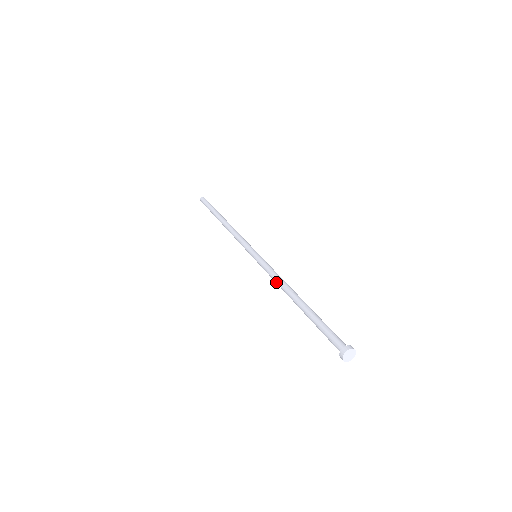
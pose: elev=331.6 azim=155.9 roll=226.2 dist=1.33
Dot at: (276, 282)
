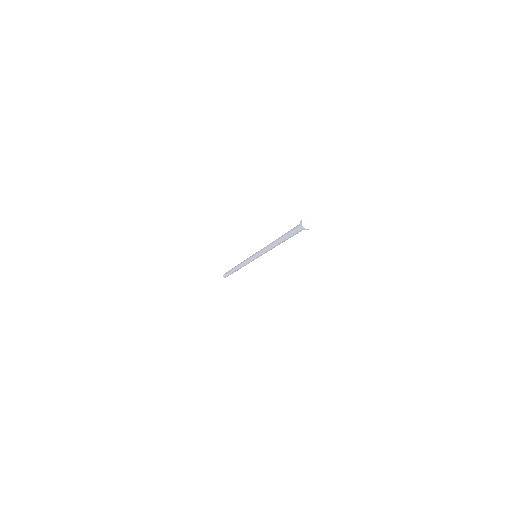
Dot at: (267, 246)
